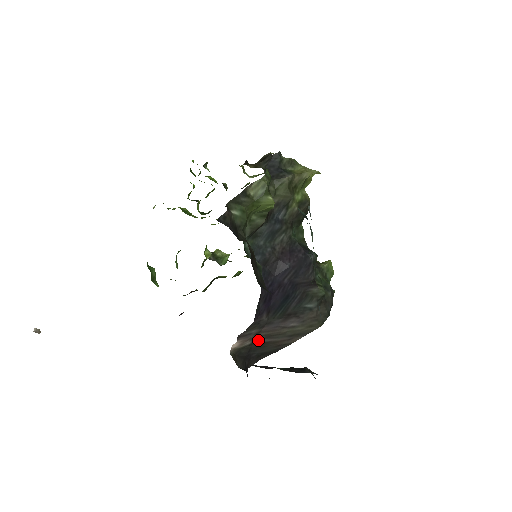
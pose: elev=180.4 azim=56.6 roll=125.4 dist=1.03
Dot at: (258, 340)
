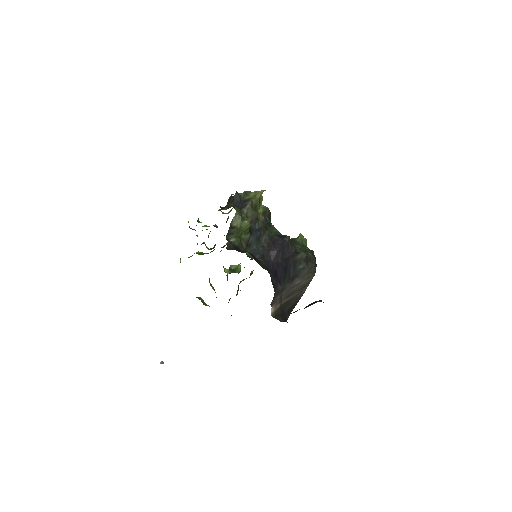
Dot at: (283, 301)
